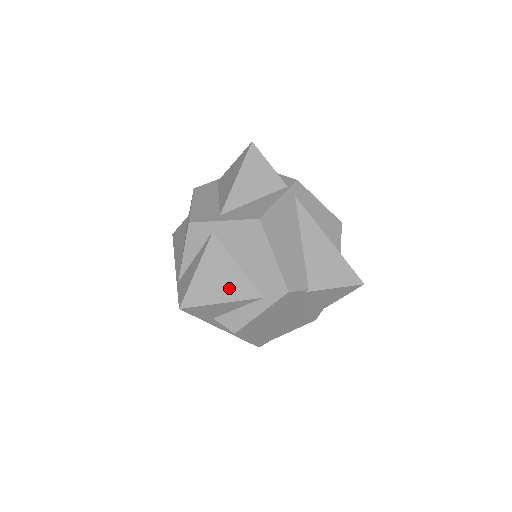
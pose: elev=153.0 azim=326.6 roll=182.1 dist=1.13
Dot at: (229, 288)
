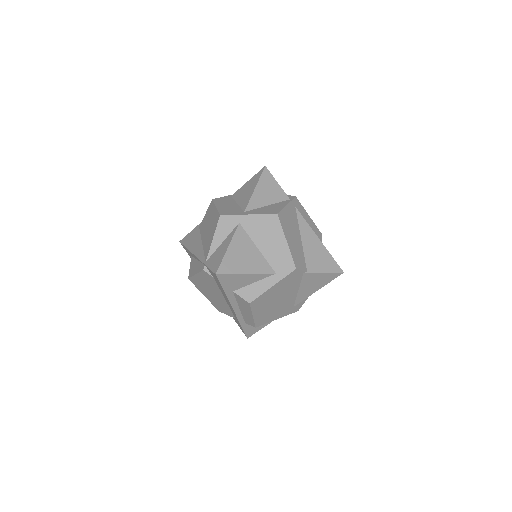
Dot at: (252, 264)
